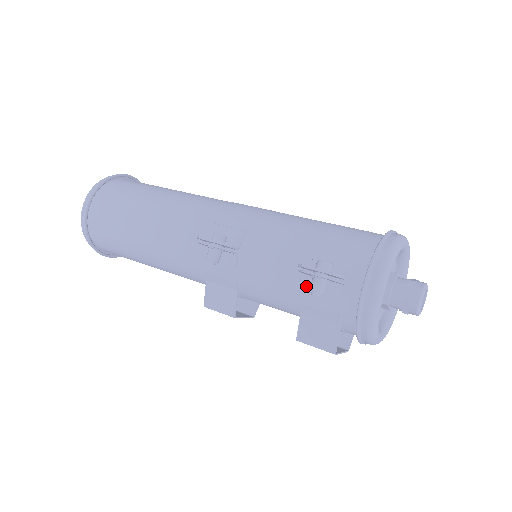
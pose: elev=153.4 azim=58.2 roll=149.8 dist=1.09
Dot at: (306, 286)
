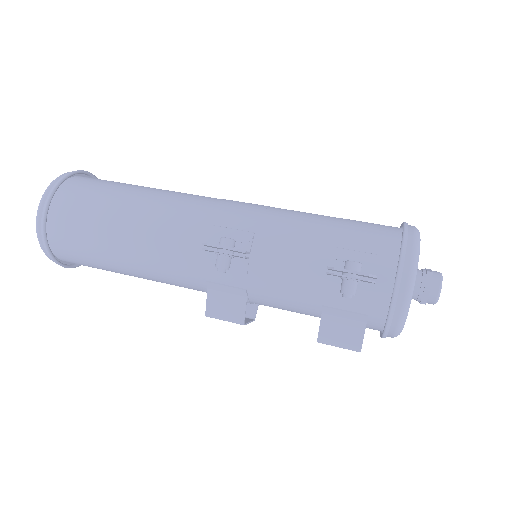
Dot at: (331, 287)
